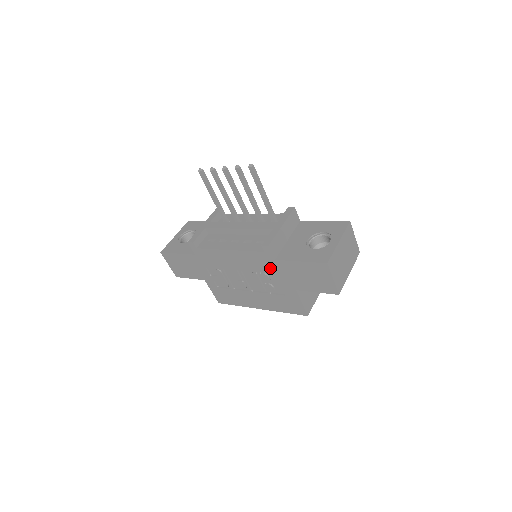
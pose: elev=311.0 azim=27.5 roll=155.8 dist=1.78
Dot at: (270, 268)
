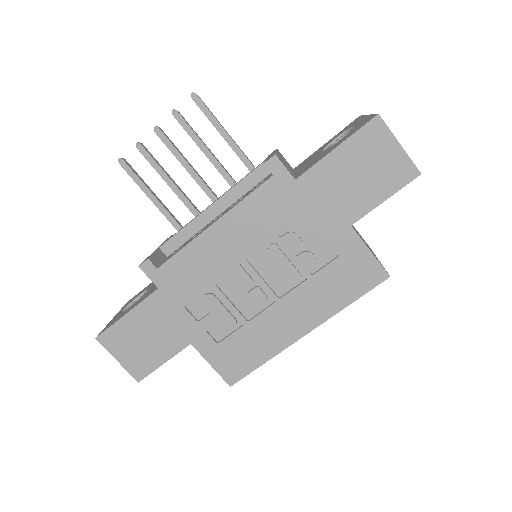
Dot at: (293, 208)
